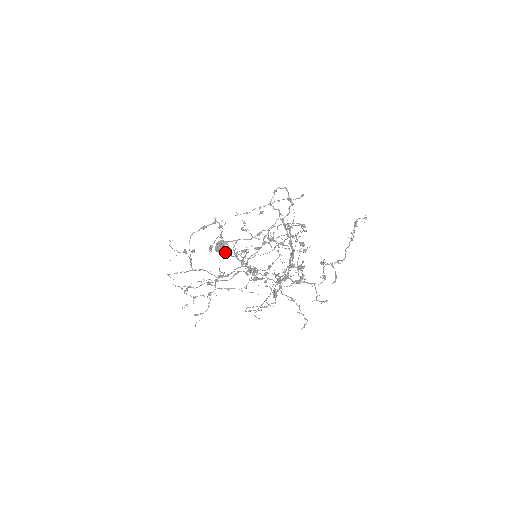
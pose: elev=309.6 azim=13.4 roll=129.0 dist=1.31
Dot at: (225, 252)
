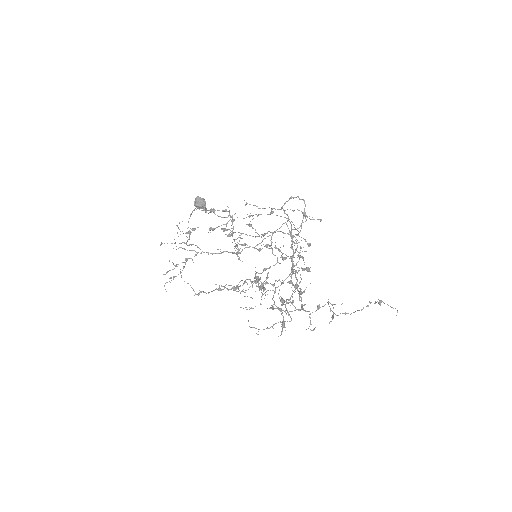
Dot at: (203, 208)
